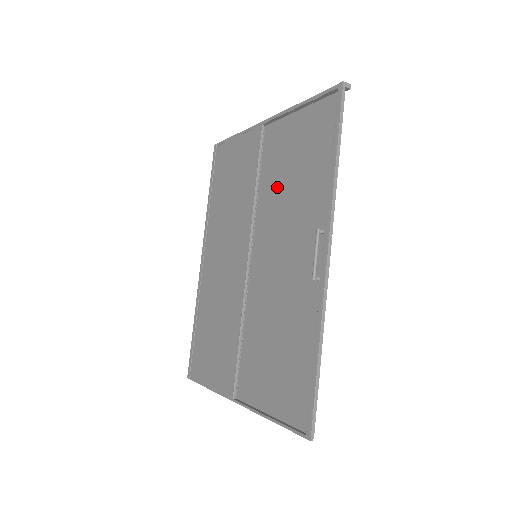
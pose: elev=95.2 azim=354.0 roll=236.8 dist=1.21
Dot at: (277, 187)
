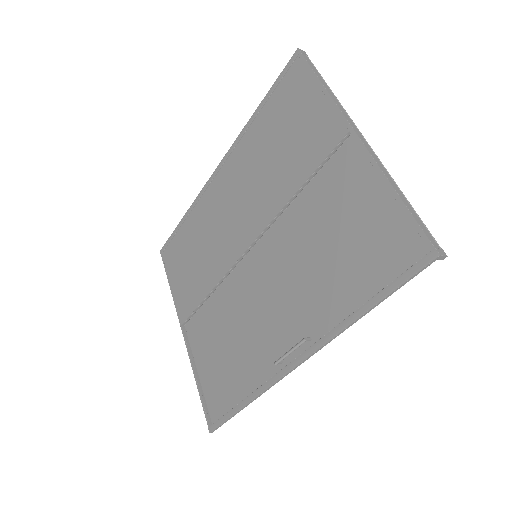
Dot at: (312, 228)
